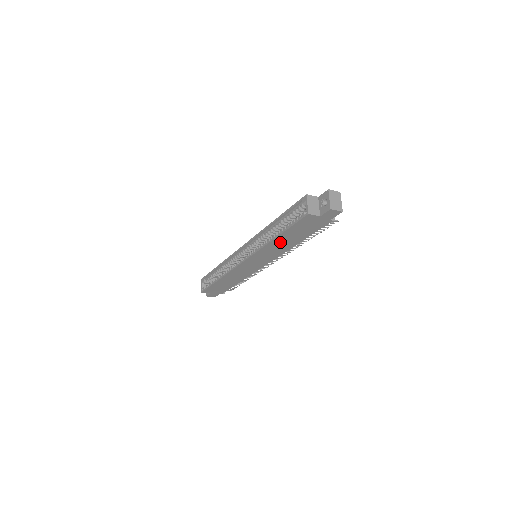
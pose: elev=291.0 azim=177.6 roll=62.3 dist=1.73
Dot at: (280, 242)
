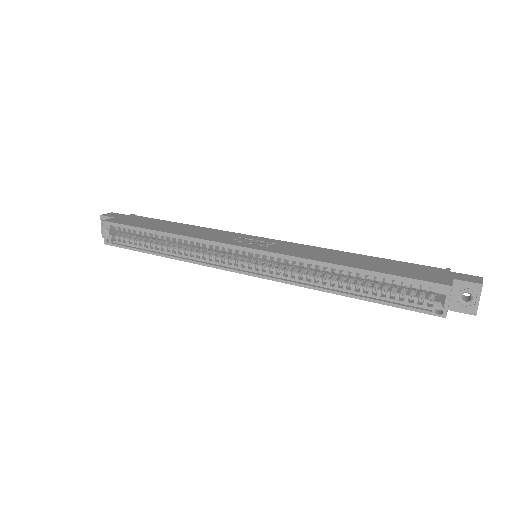
Dot at: occluded
